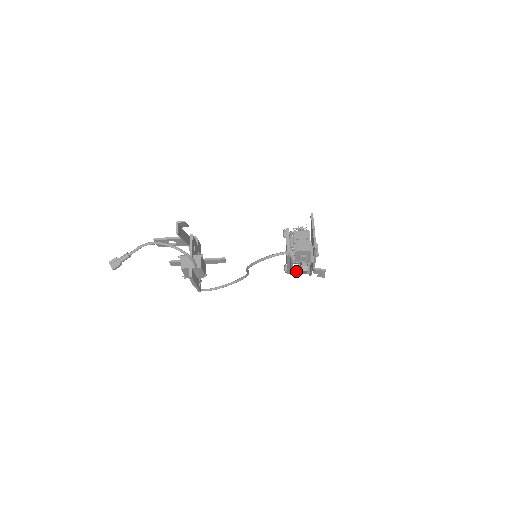
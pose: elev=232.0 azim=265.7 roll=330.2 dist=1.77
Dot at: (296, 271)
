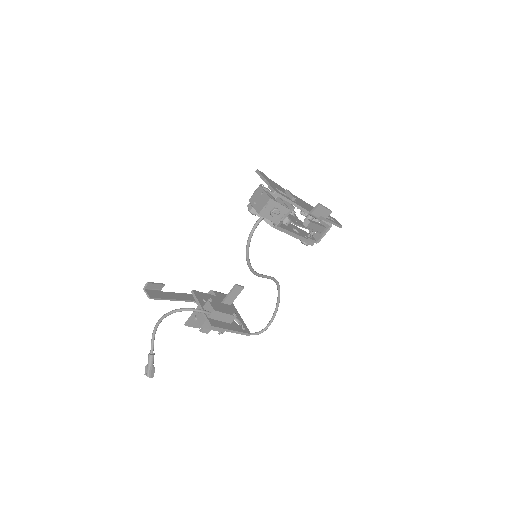
Dot at: (319, 235)
